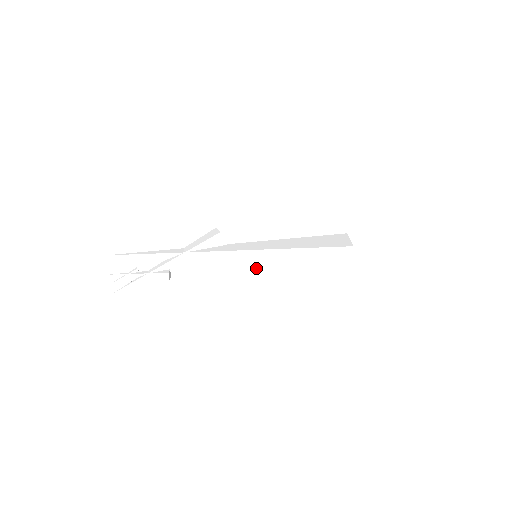
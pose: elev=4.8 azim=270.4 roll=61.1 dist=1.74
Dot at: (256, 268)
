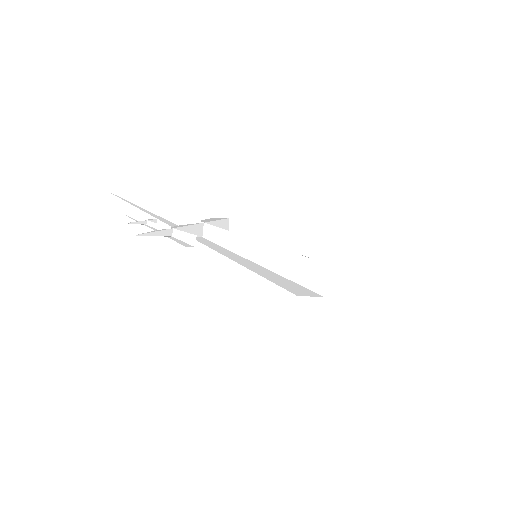
Dot at: (263, 265)
